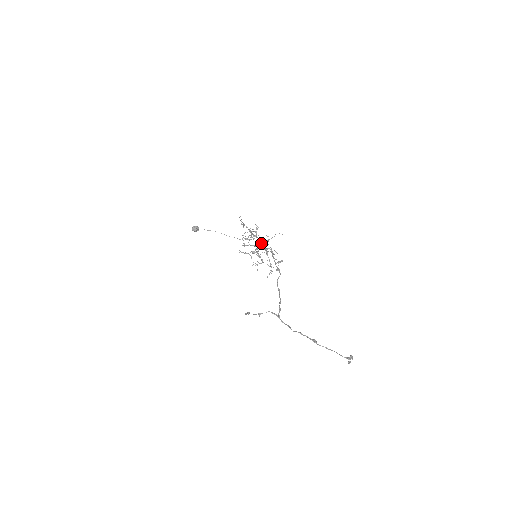
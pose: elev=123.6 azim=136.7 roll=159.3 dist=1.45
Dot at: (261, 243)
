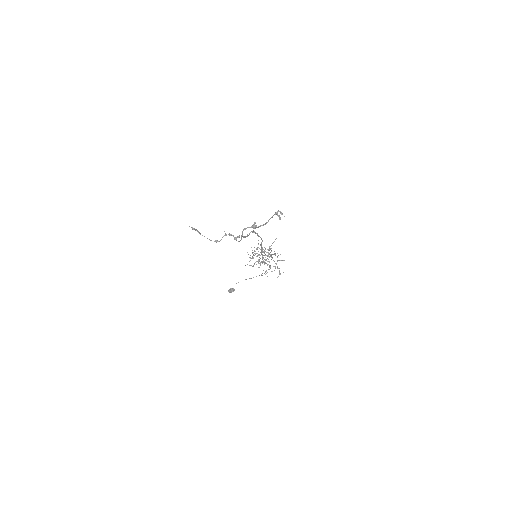
Dot at: (264, 251)
